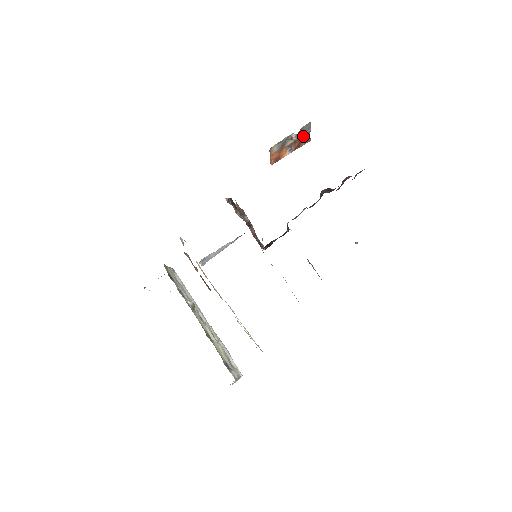
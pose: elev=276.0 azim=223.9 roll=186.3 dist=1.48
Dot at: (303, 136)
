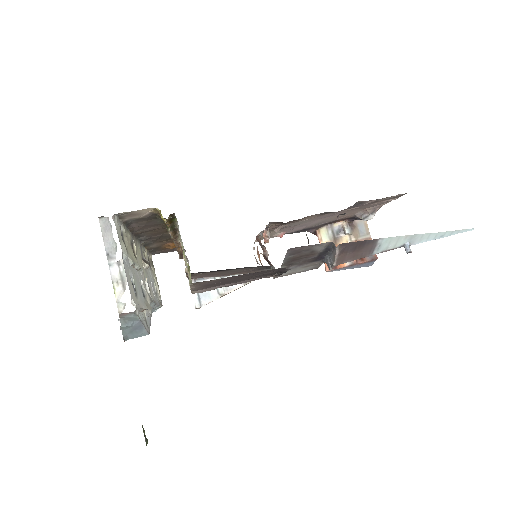
Dot at: occluded
